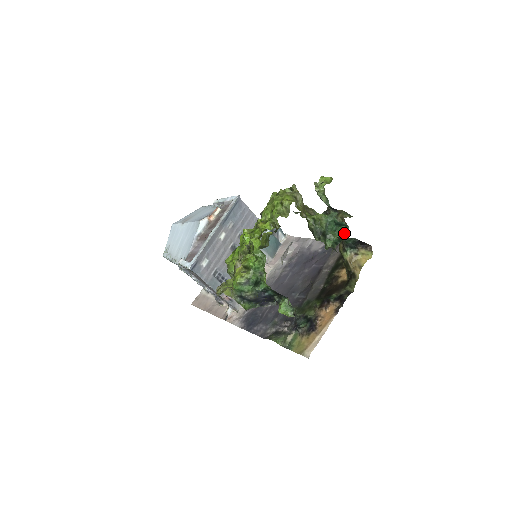
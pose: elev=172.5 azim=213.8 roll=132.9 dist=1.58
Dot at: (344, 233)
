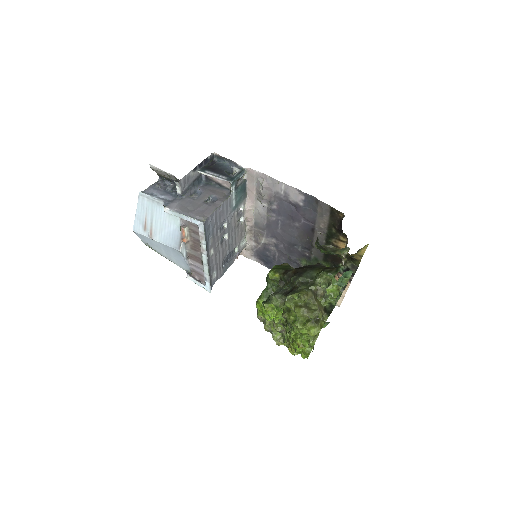
Dot at: (344, 259)
